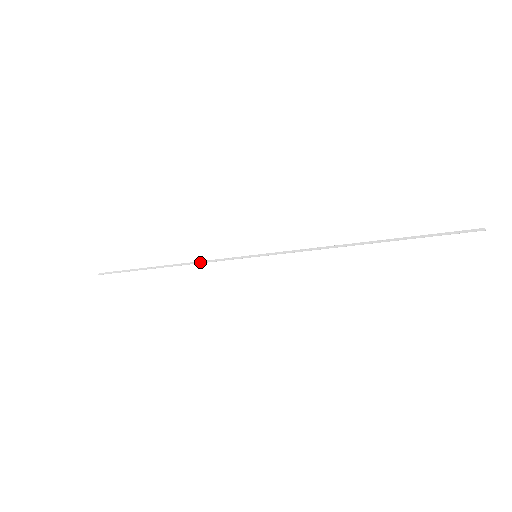
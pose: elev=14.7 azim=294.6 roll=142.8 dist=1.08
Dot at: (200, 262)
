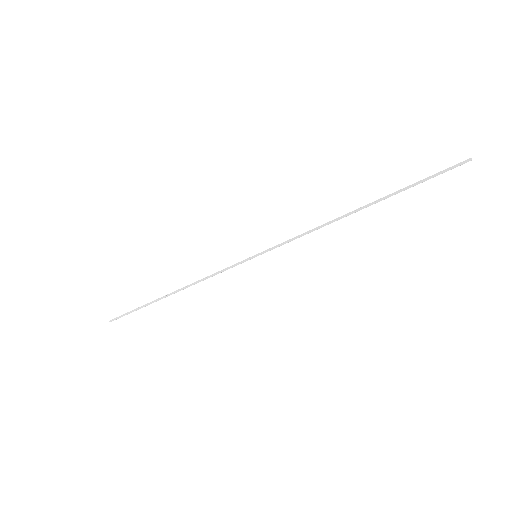
Dot at: (204, 279)
